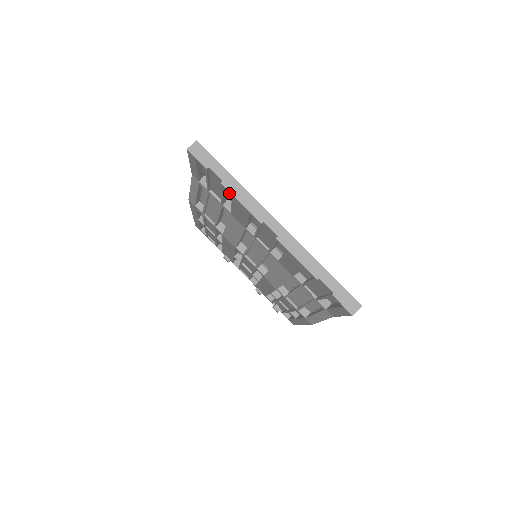
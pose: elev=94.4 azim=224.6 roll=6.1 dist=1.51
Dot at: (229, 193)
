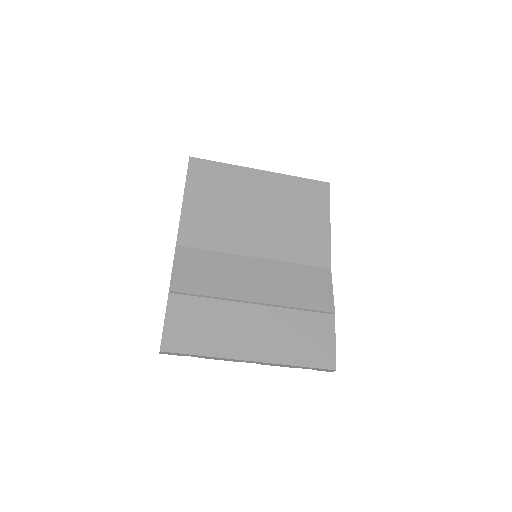
Dot at: (205, 324)
